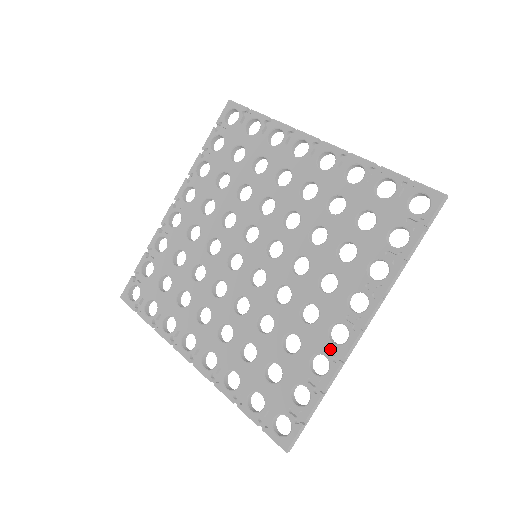
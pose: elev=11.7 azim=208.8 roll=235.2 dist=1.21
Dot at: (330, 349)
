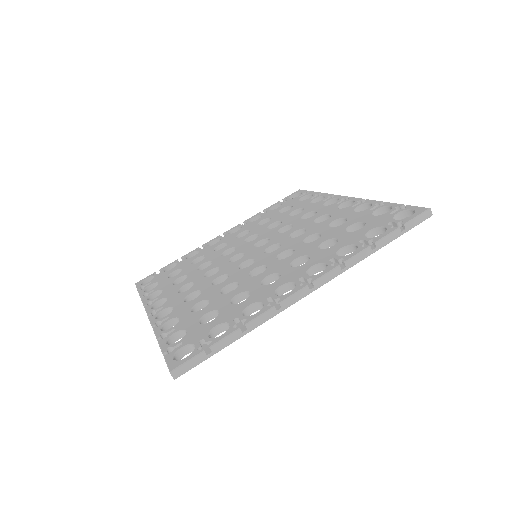
Dot at: occluded
